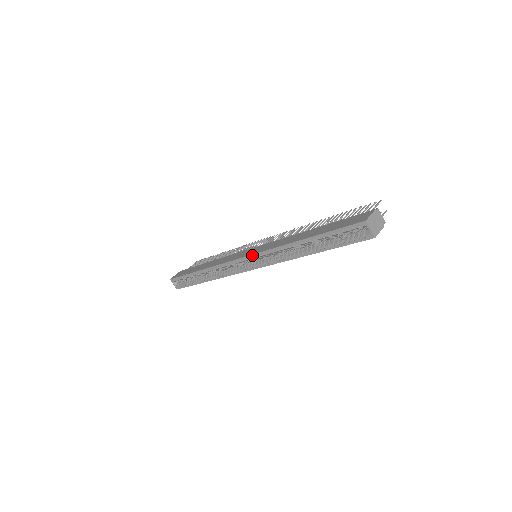
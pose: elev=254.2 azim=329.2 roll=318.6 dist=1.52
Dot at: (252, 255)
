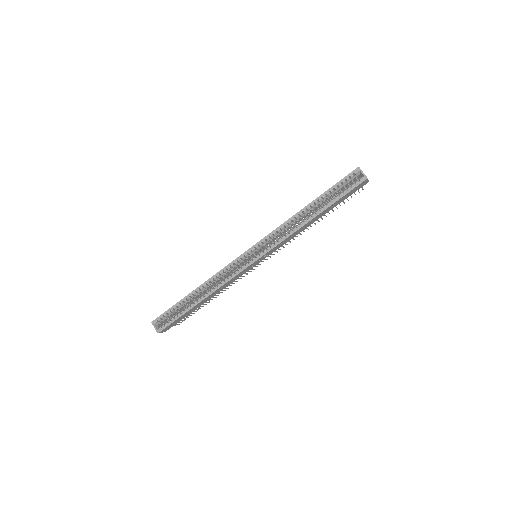
Dot at: (257, 243)
